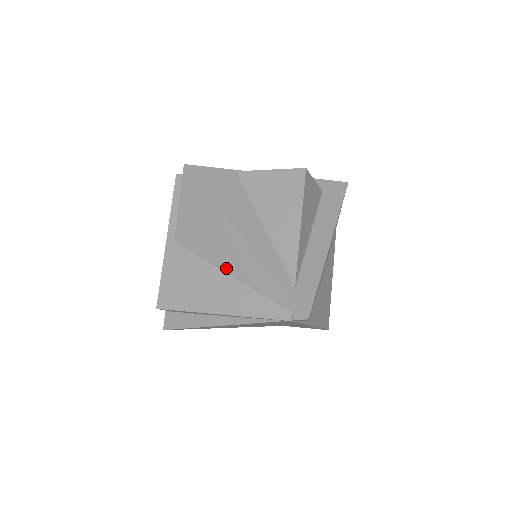
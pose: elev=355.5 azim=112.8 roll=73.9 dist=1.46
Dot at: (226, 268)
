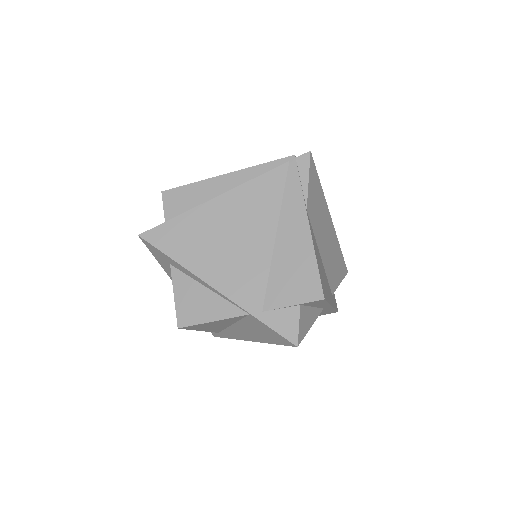
Dot at: occluded
